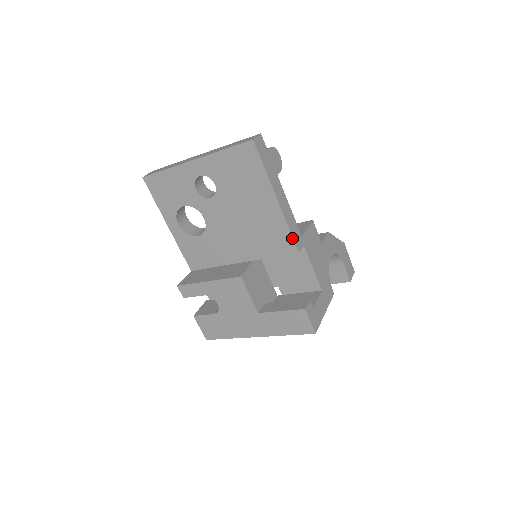
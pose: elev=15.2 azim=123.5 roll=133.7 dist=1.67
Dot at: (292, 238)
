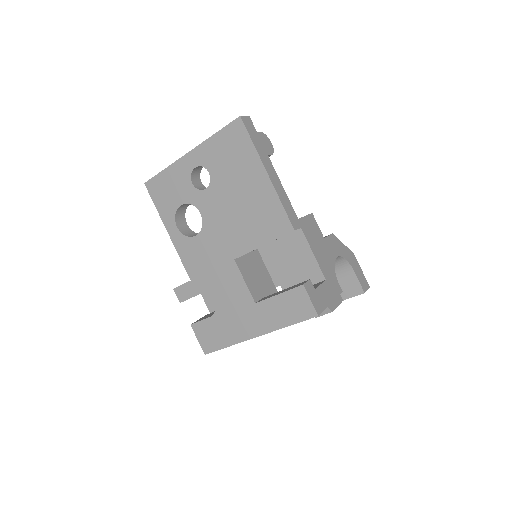
Dot at: (286, 214)
